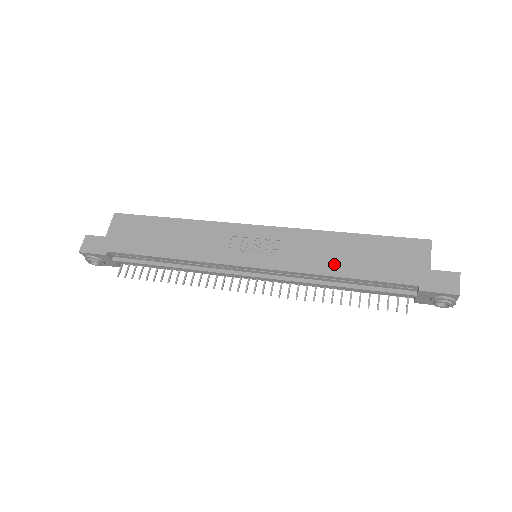
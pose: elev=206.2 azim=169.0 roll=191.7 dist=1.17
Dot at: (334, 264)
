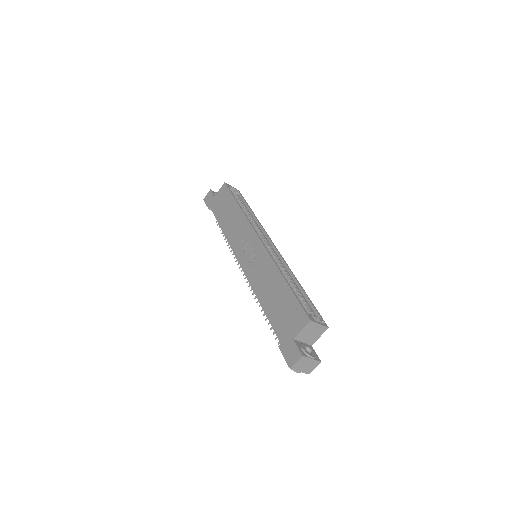
Dot at: (264, 293)
